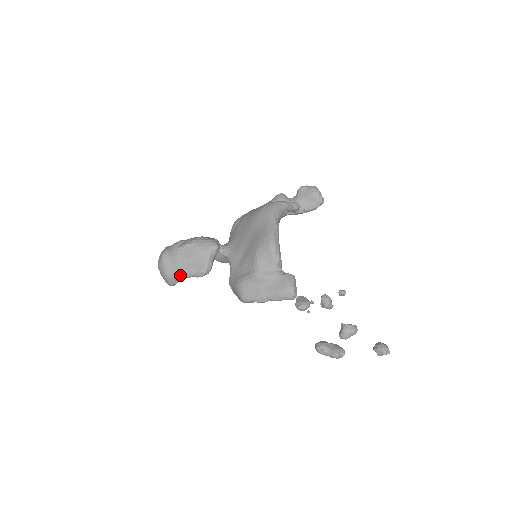
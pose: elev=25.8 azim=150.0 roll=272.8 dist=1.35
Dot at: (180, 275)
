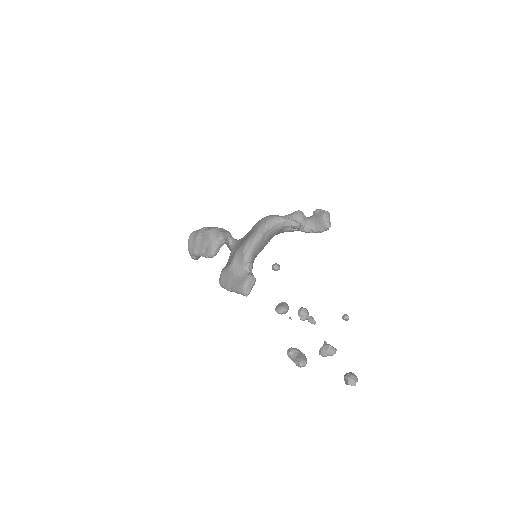
Dot at: (195, 252)
